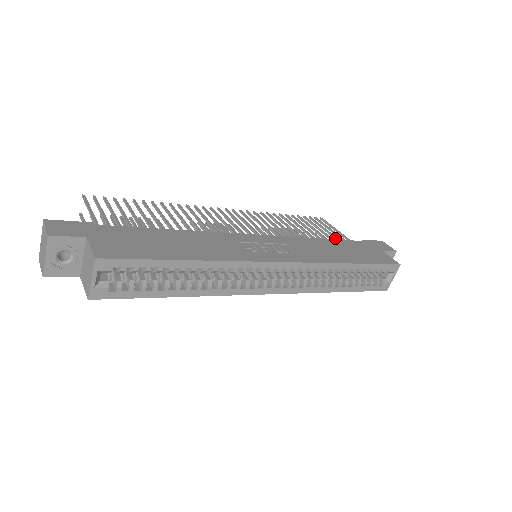
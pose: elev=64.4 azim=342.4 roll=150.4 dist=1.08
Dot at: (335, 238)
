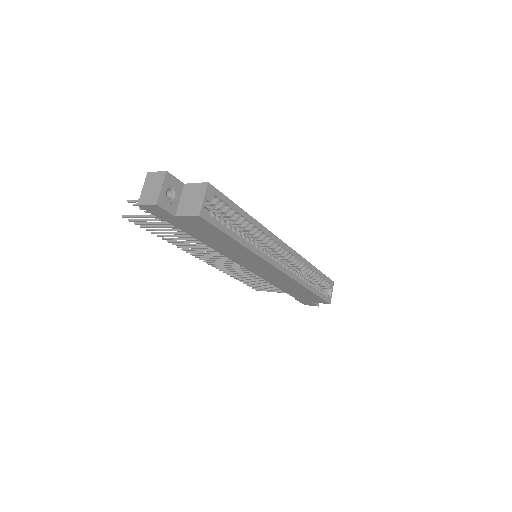
Dot at: occluded
